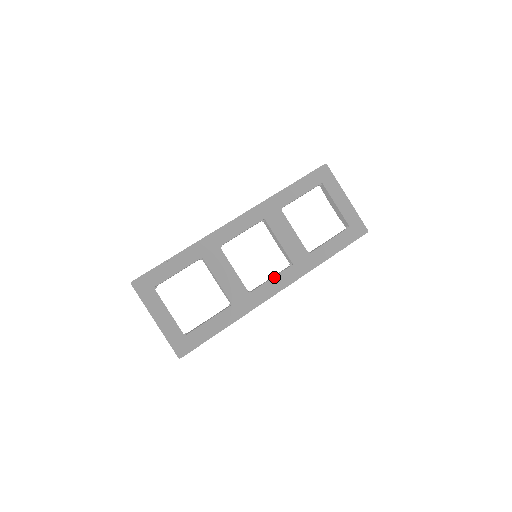
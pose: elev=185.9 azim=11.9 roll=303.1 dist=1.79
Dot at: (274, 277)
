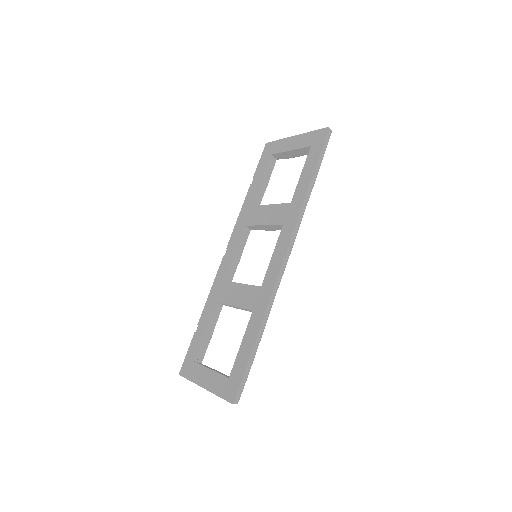
Dot at: (274, 252)
